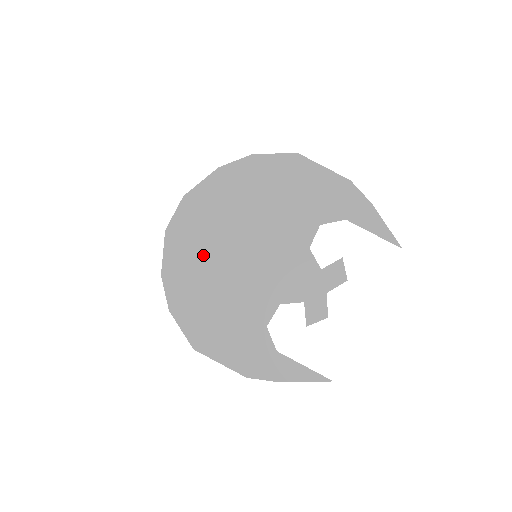
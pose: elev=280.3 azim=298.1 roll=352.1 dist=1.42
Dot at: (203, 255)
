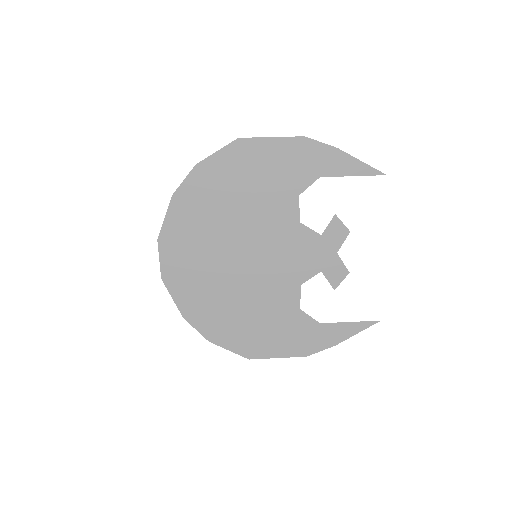
Dot at: (208, 281)
